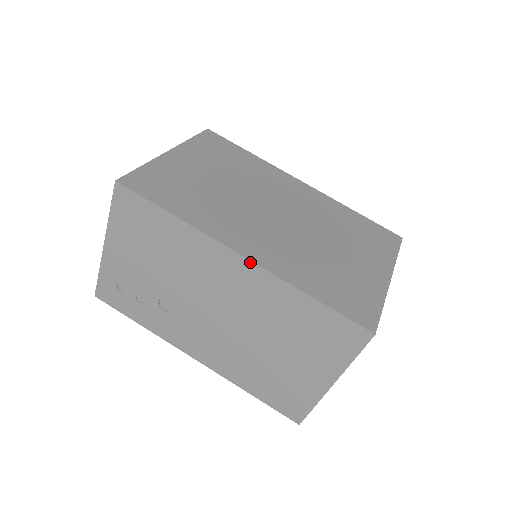
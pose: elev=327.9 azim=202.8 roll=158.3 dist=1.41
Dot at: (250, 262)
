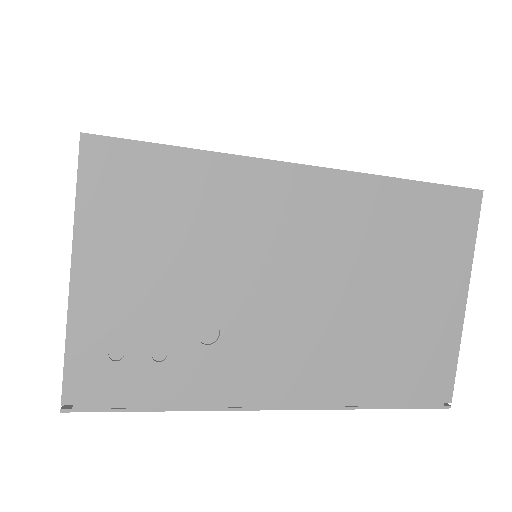
Dot at: (322, 170)
